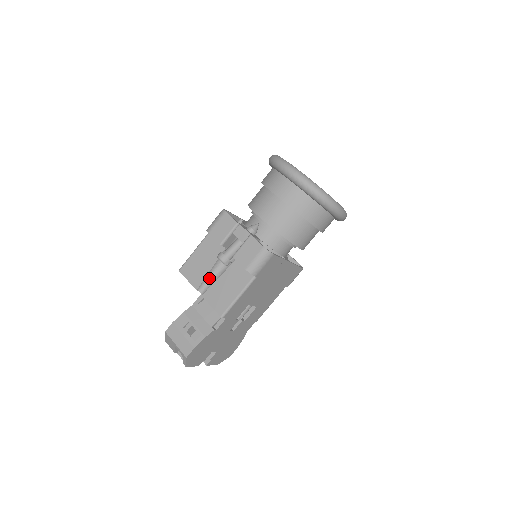
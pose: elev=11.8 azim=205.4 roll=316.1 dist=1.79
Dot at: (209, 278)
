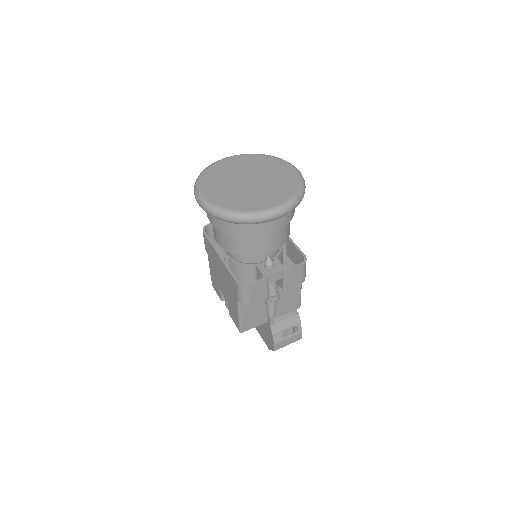
Dot at: (266, 309)
